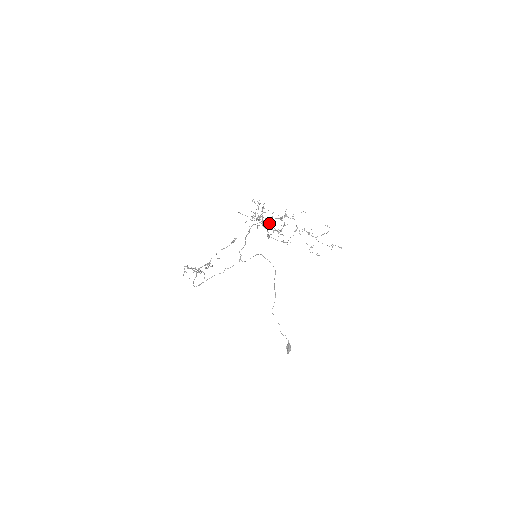
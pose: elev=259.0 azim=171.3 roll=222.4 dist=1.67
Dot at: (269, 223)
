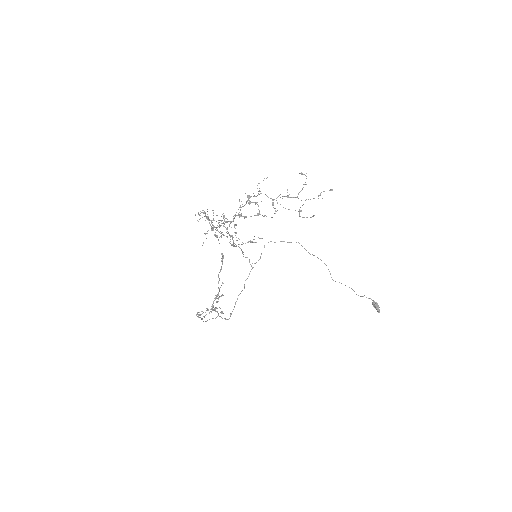
Dot at: (239, 217)
